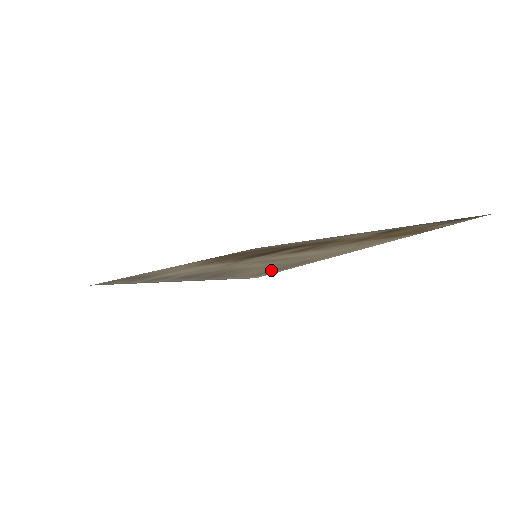
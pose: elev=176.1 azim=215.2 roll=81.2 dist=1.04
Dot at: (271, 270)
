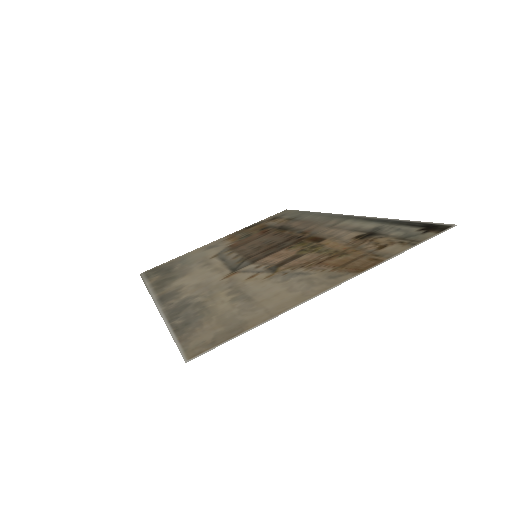
Dot at: (209, 341)
